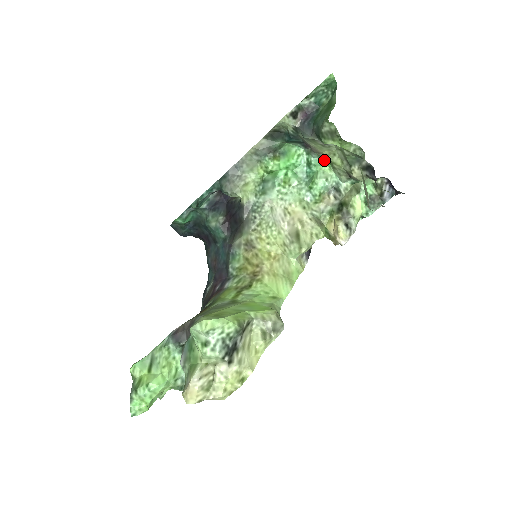
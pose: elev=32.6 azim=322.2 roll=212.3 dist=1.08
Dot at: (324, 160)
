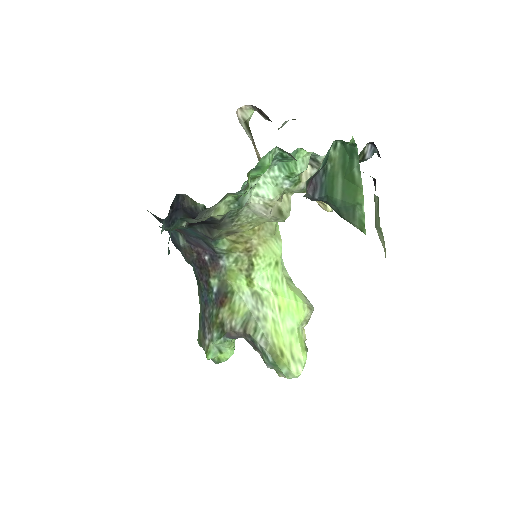
Dot at: (302, 149)
